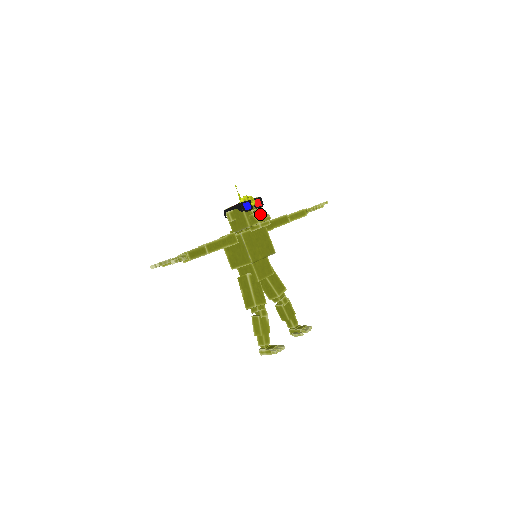
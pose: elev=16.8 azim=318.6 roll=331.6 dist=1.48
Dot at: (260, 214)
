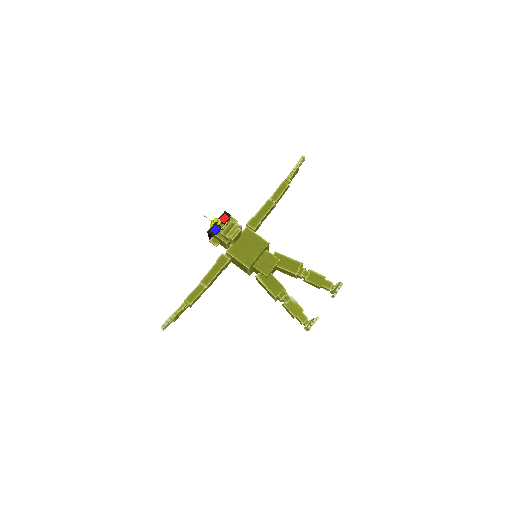
Dot at: (228, 228)
